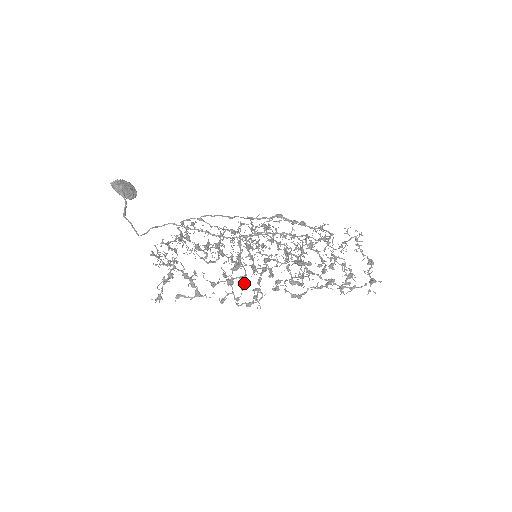
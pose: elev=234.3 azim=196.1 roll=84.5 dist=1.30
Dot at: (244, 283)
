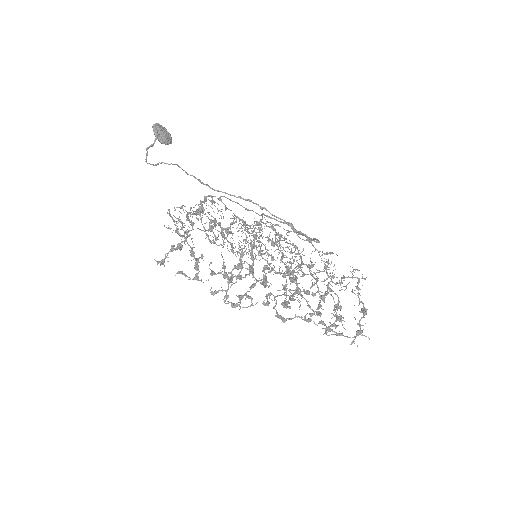
Dot at: (236, 279)
